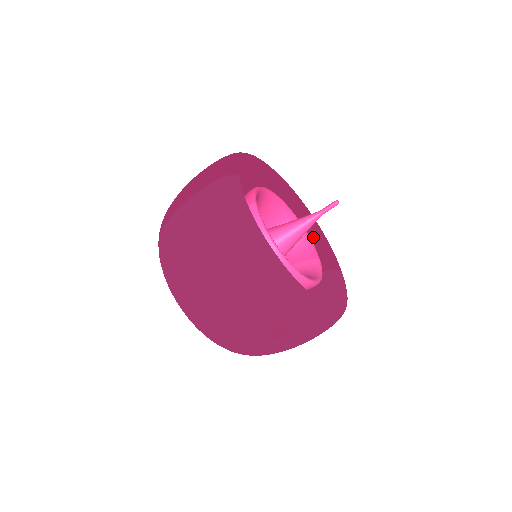
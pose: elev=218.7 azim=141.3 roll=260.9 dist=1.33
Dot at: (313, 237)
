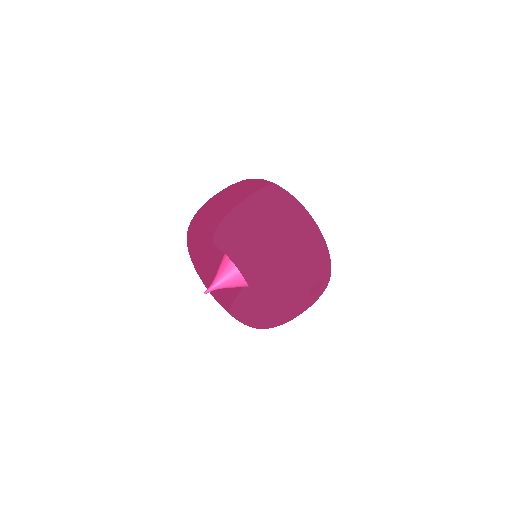
Dot at: occluded
